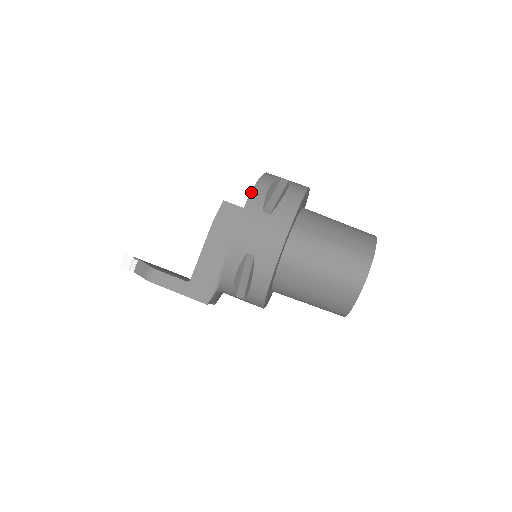
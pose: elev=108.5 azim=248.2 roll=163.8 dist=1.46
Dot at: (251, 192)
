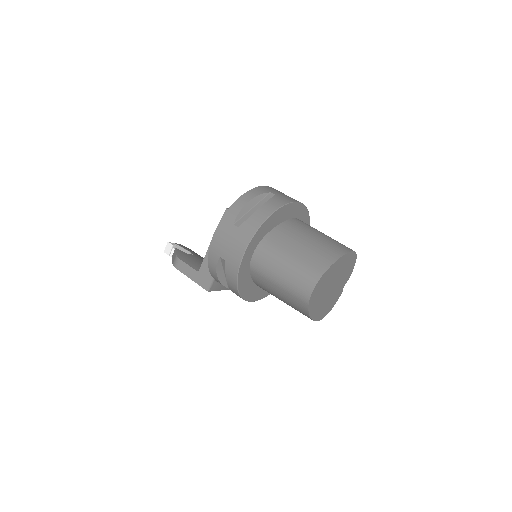
Dot at: (230, 206)
